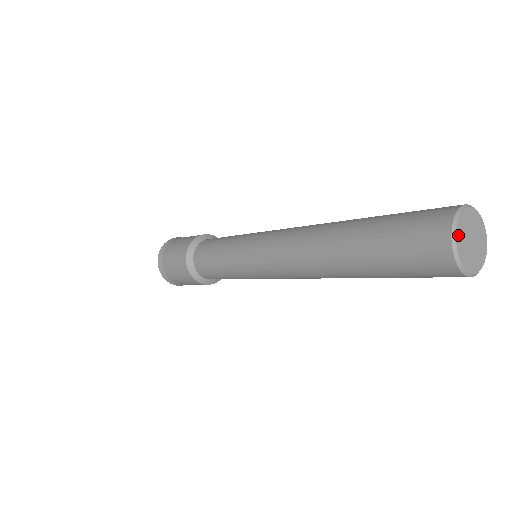
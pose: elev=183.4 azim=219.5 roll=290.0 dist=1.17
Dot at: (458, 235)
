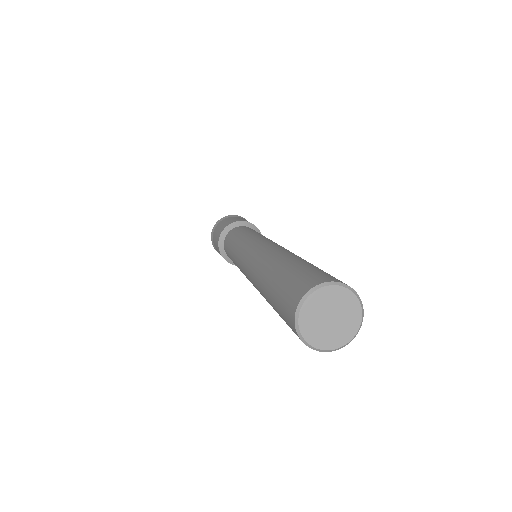
Dot at: (313, 341)
